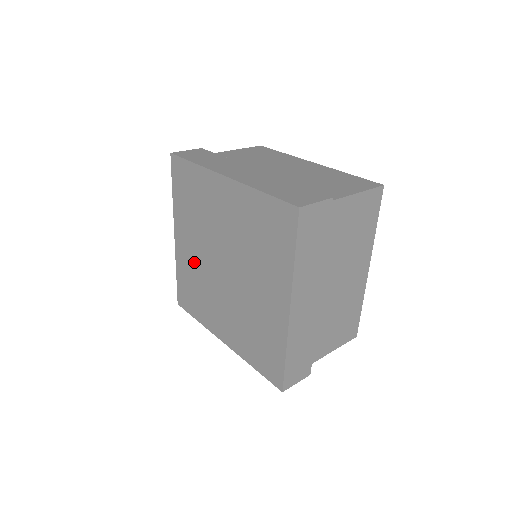
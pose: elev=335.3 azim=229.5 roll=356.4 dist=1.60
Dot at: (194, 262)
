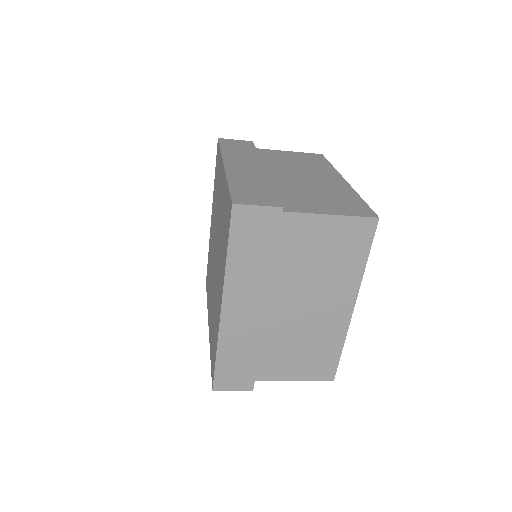
Dot at: occluded
